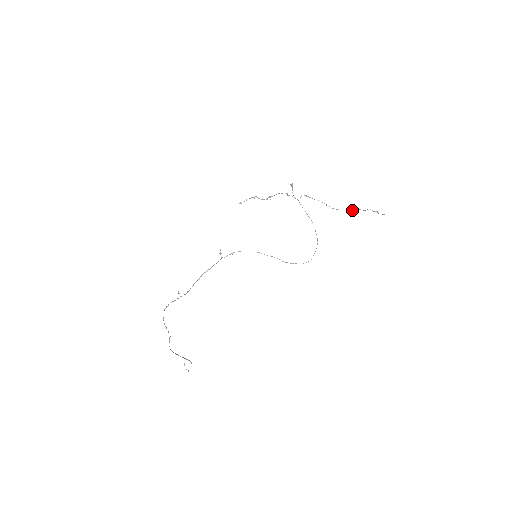
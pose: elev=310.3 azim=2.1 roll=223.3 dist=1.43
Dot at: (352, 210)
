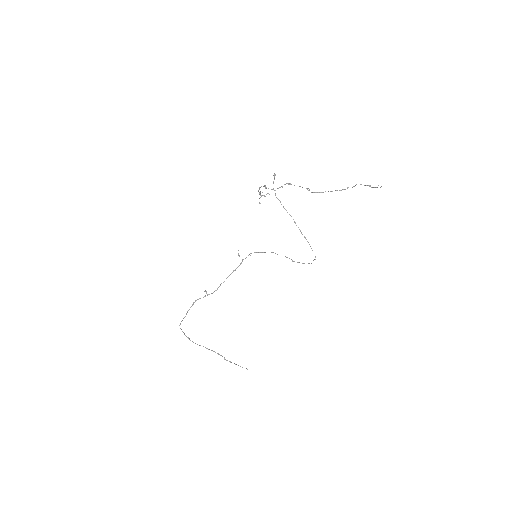
Dot at: occluded
